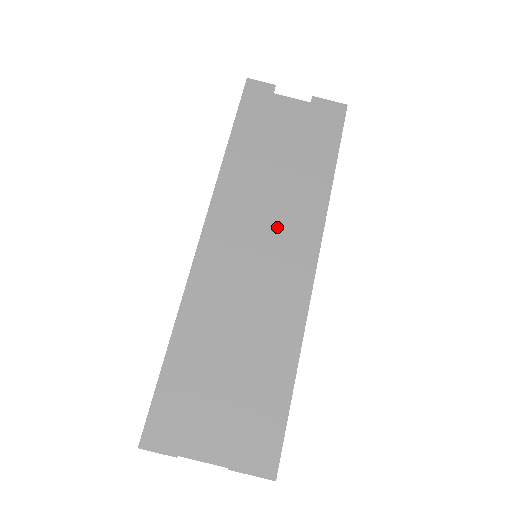
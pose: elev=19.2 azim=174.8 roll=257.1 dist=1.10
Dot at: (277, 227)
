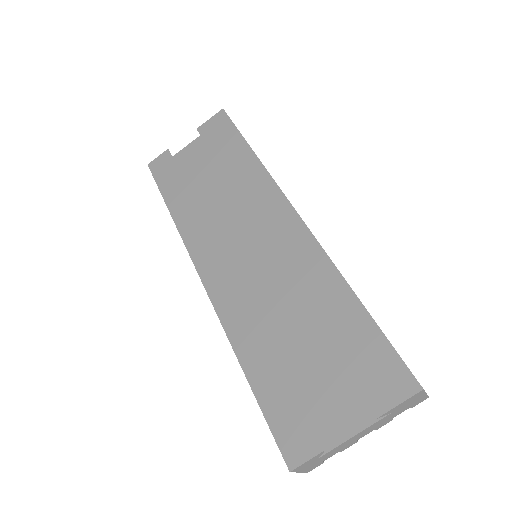
Dot at: (250, 223)
